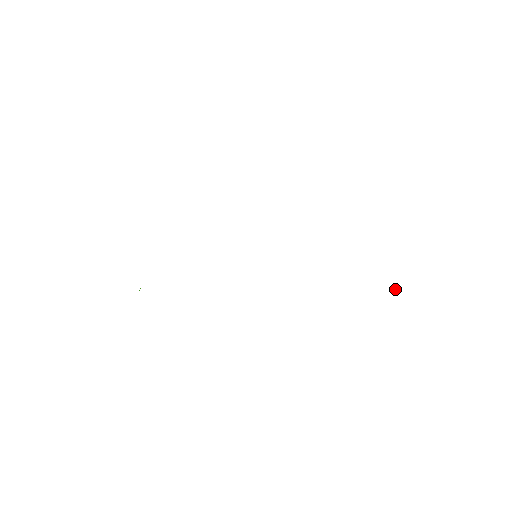
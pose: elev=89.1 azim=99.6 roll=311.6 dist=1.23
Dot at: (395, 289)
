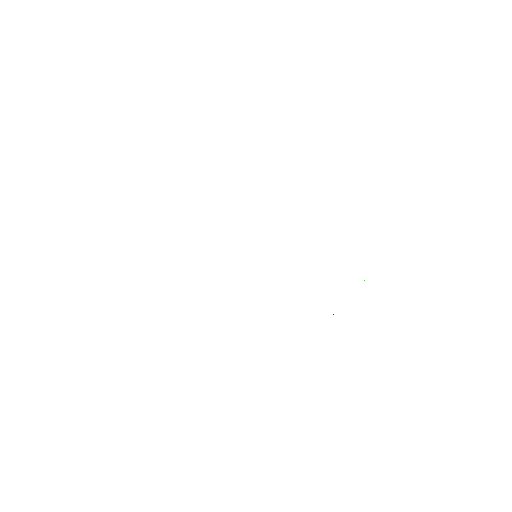
Dot at: occluded
